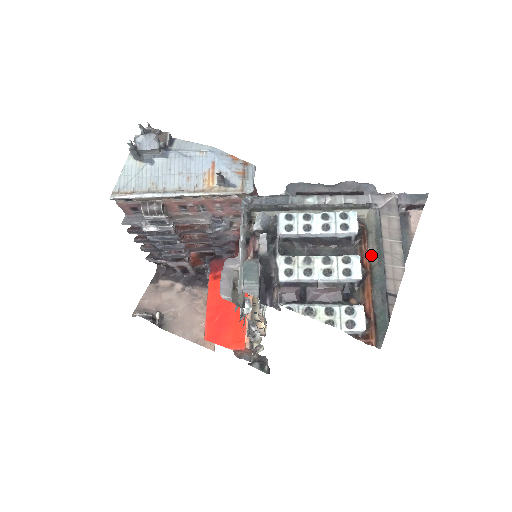
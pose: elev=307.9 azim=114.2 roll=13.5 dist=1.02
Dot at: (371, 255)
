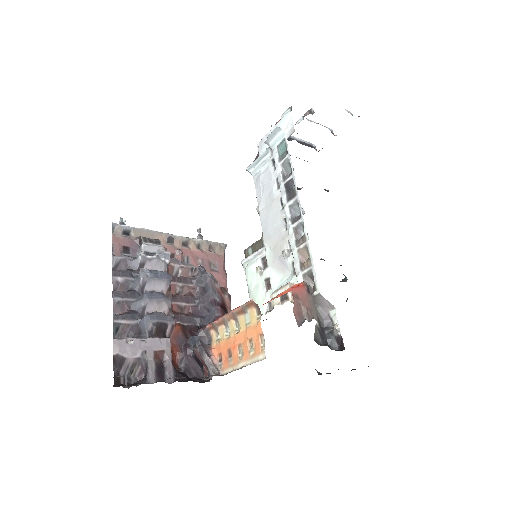
Dot at: occluded
